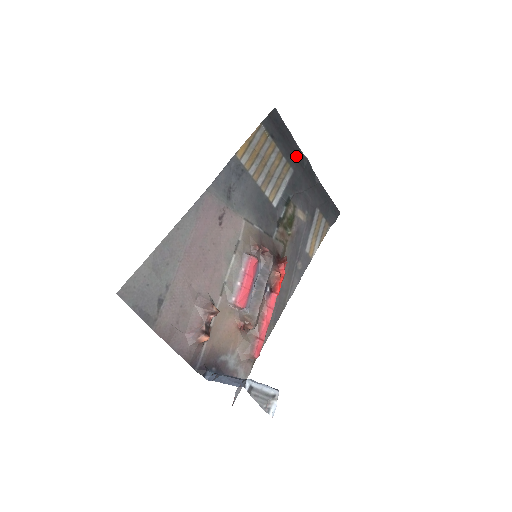
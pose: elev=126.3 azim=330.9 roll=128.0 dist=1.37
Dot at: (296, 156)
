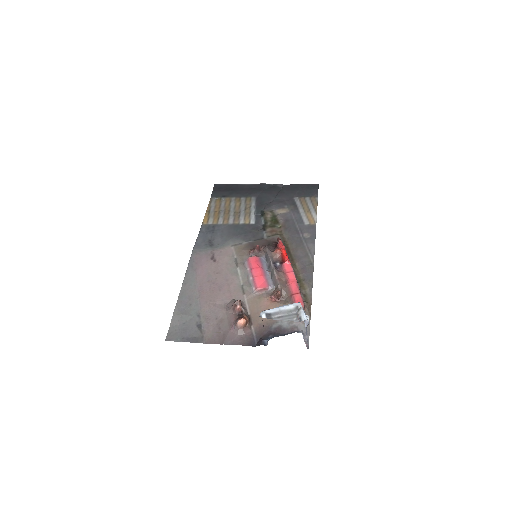
Dot at: (251, 190)
